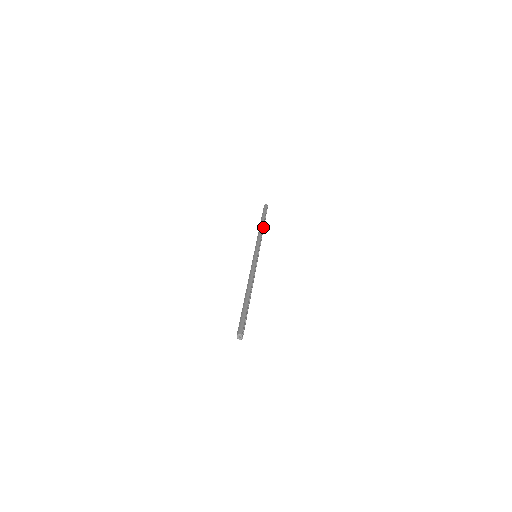
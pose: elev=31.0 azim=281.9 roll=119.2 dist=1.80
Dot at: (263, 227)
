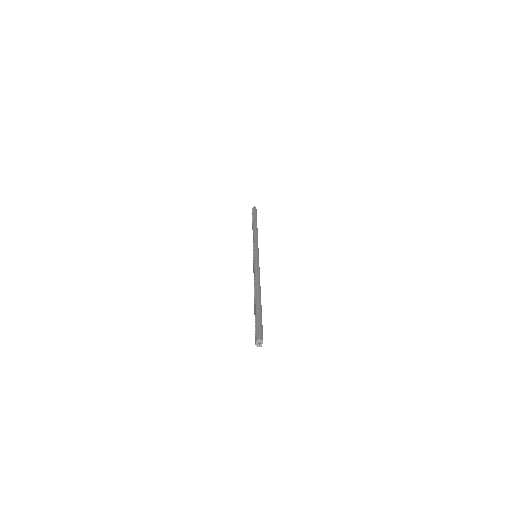
Dot at: occluded
